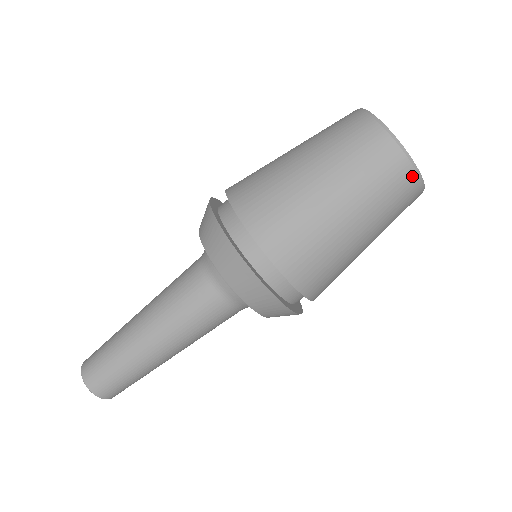
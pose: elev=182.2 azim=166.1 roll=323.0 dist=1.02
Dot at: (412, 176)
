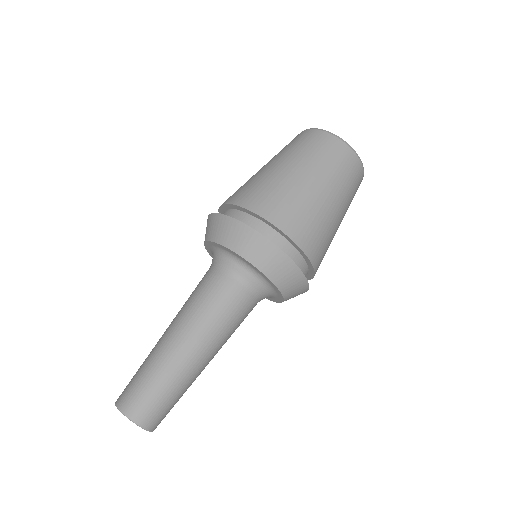
Dot at: occluded
